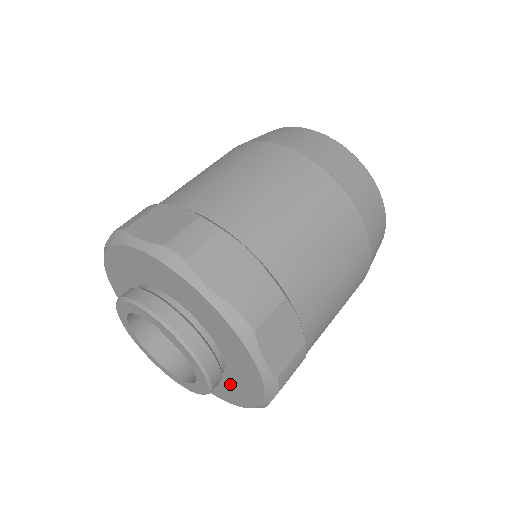
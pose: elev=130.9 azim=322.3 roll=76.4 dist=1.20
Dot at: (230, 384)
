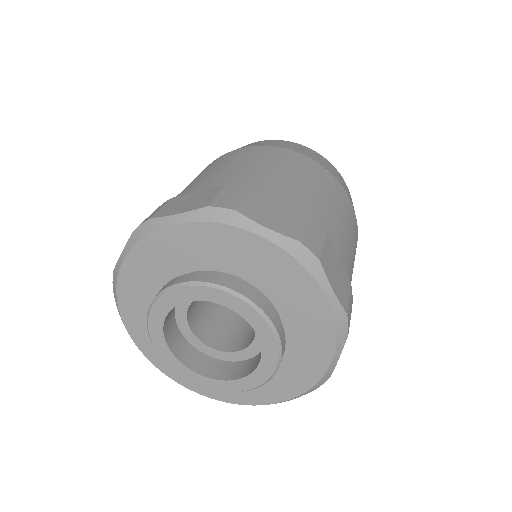
Dot at: occluded
